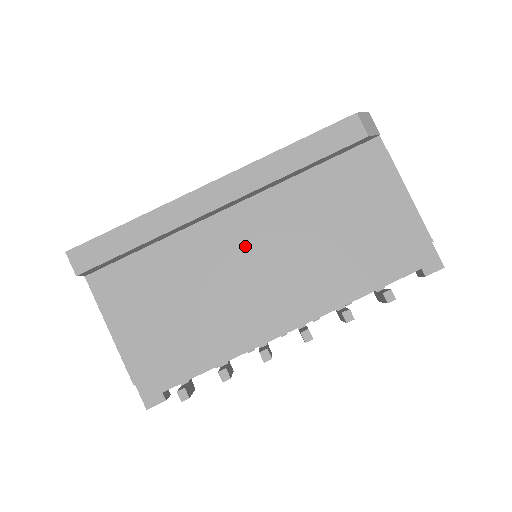
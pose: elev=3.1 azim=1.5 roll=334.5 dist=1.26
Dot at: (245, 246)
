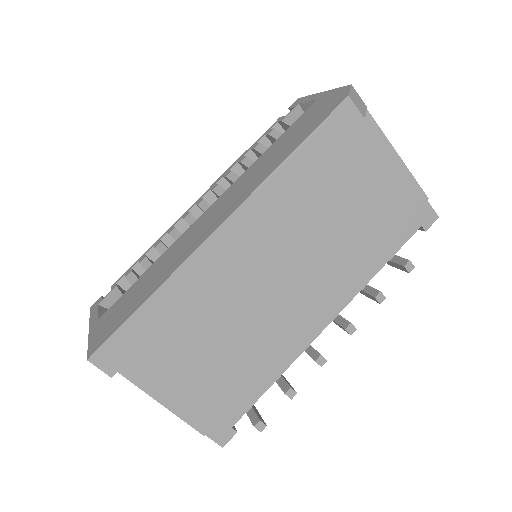
Dot at: (268, 269)
